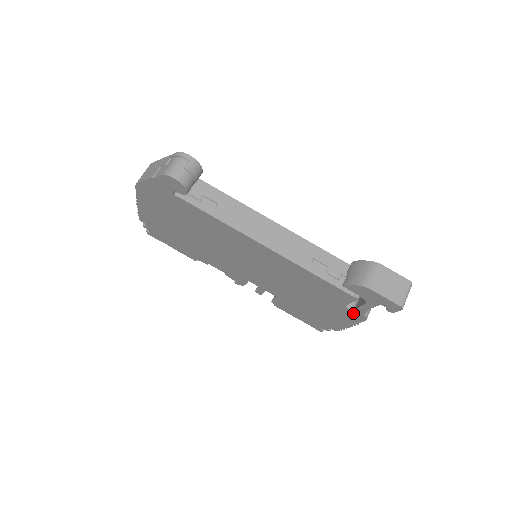
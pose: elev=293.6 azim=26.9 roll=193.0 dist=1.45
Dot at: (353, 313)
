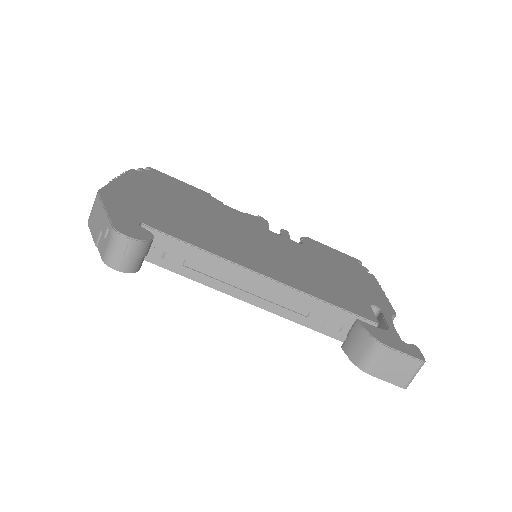
Dot at: occluded
